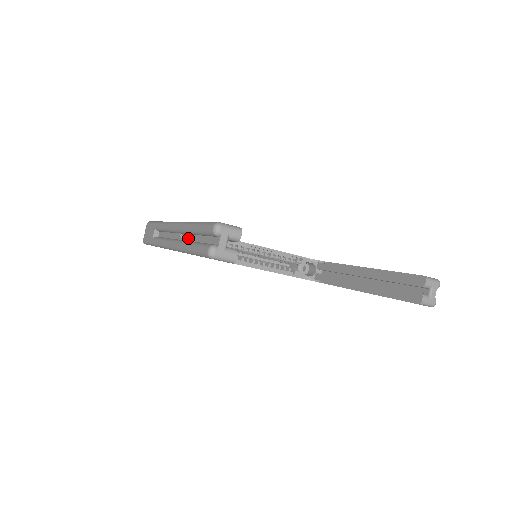
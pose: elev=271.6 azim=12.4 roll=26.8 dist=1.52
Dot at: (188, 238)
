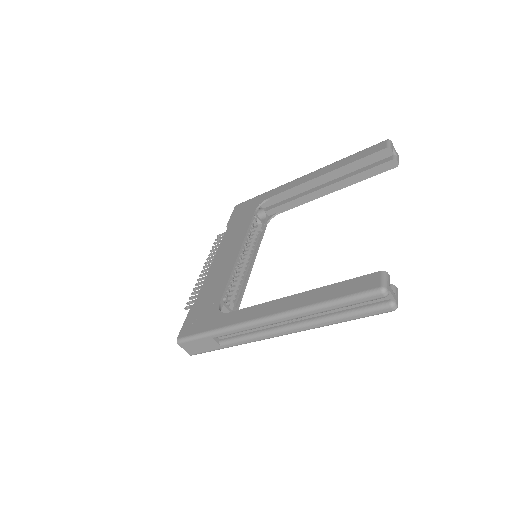
Dot at: (311, 316)
